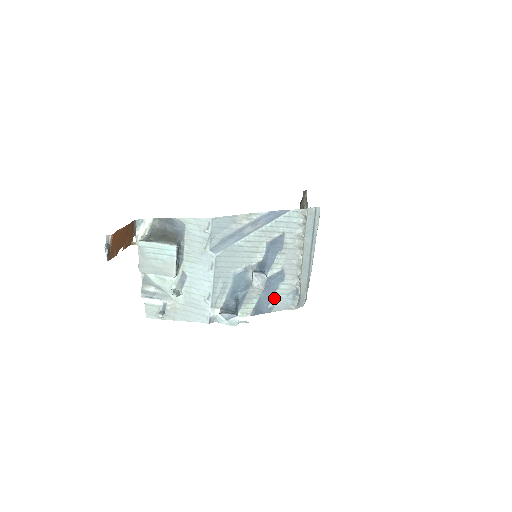
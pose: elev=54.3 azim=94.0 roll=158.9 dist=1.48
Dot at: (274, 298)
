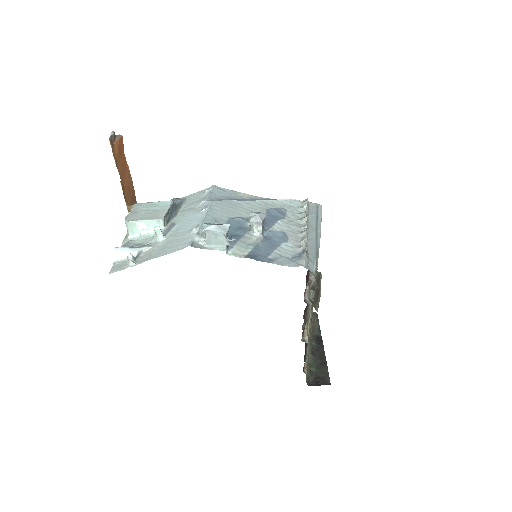
Dot at: (275, 253)
